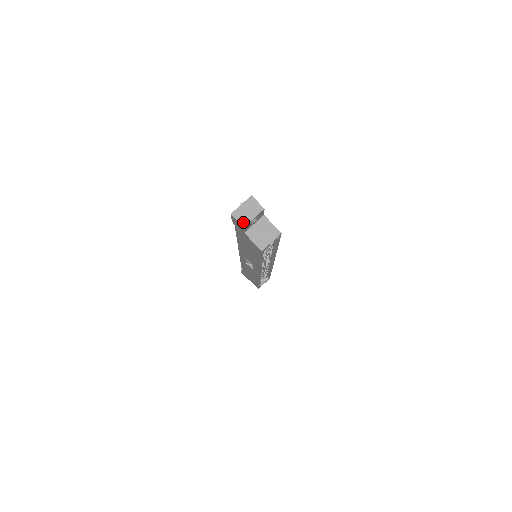
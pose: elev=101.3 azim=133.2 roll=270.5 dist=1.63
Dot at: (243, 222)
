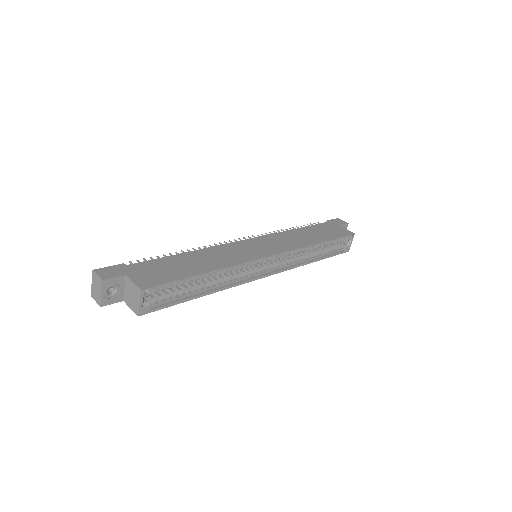
Dot at: (98, 302)
